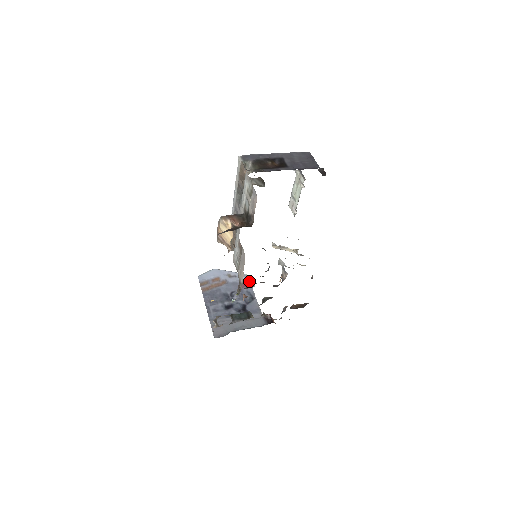
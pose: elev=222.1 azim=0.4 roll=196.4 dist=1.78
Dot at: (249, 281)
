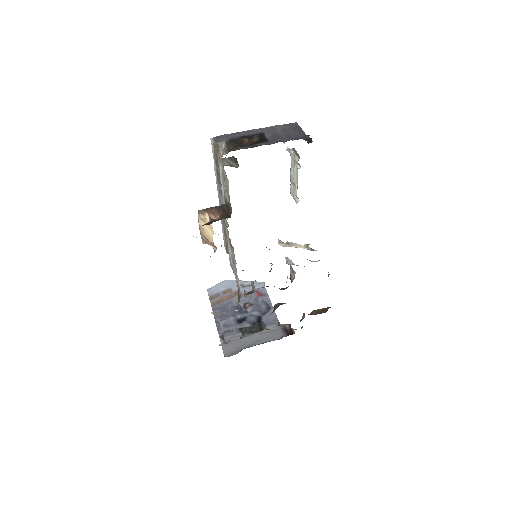
Dot at: (265, 289)
